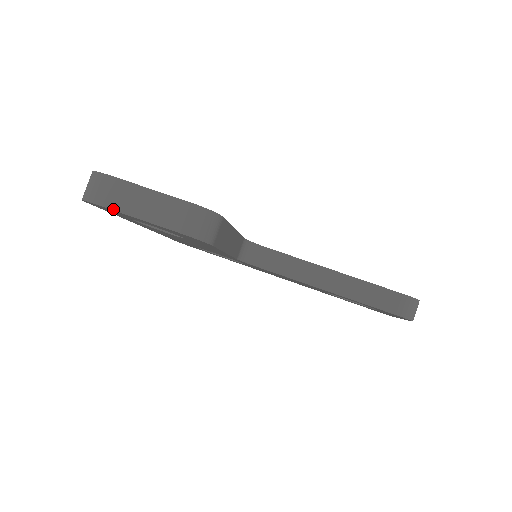
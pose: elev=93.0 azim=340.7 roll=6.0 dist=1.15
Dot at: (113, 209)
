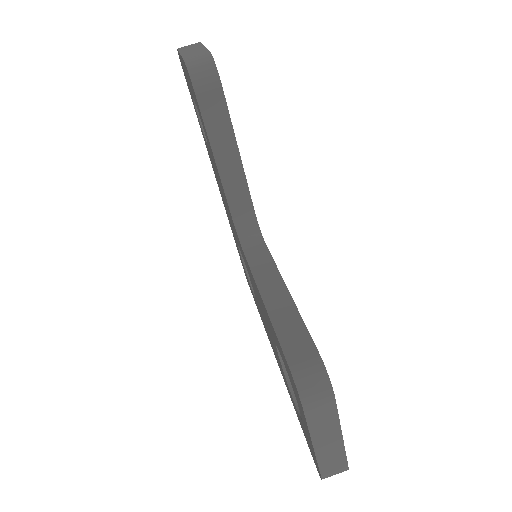
Dot at: (179, 50)
